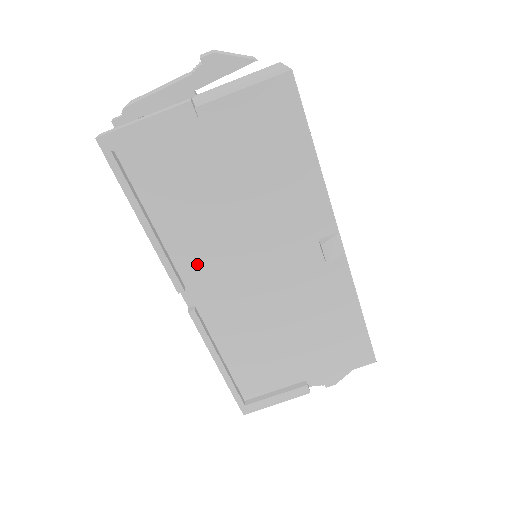
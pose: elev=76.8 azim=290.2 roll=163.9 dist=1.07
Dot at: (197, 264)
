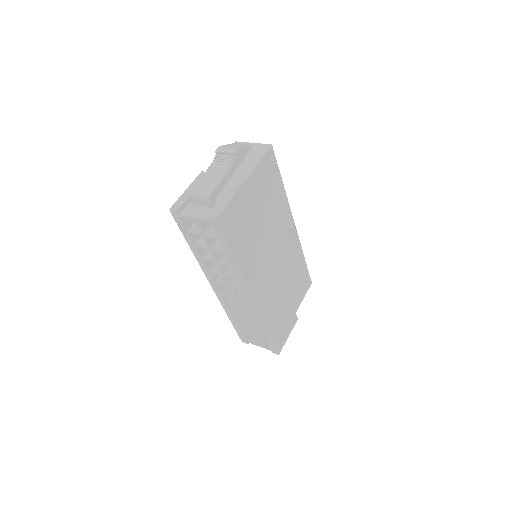
Dot at: (252, 272)
